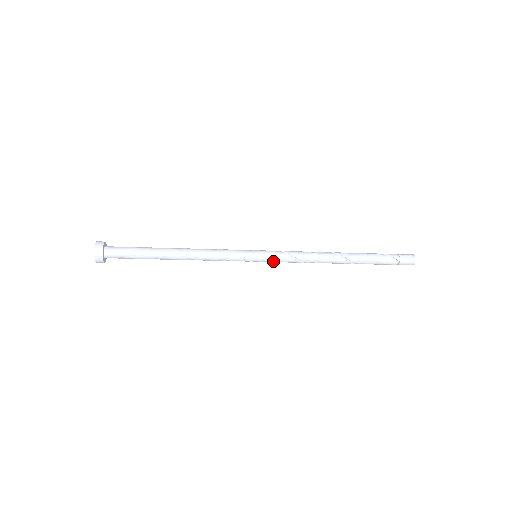
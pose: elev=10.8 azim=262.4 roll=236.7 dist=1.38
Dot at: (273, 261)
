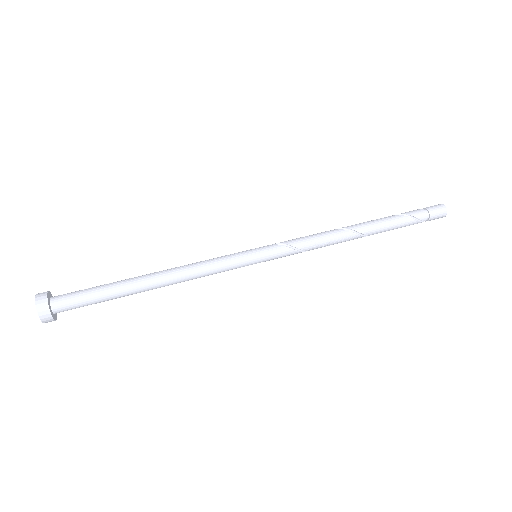
Dot at: (277, 257)
